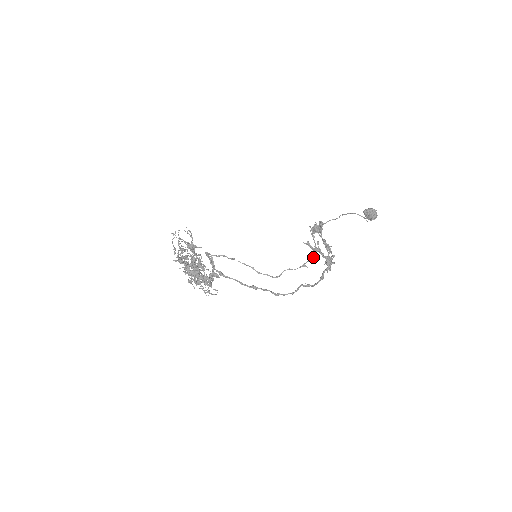
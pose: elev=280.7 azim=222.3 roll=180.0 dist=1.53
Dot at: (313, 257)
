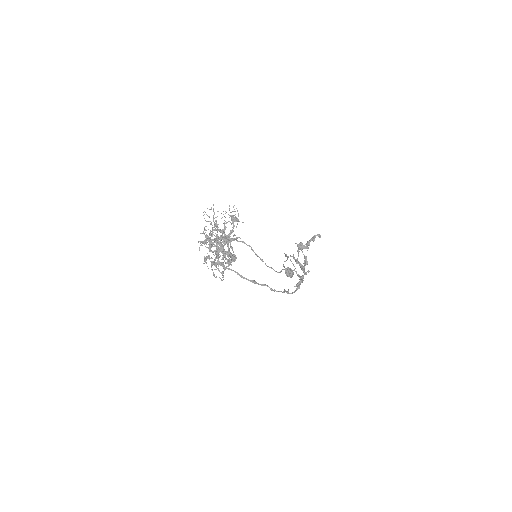
Dot at: occluded
